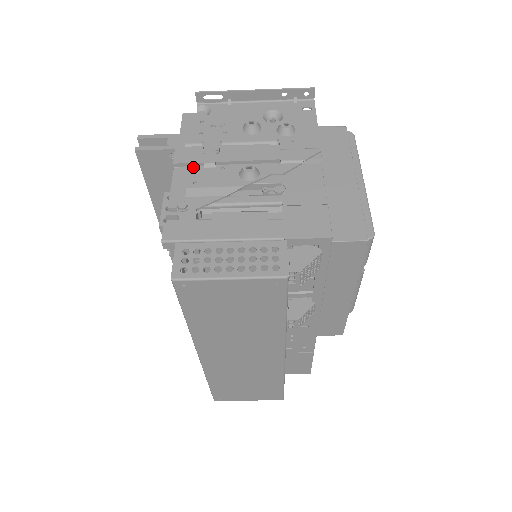
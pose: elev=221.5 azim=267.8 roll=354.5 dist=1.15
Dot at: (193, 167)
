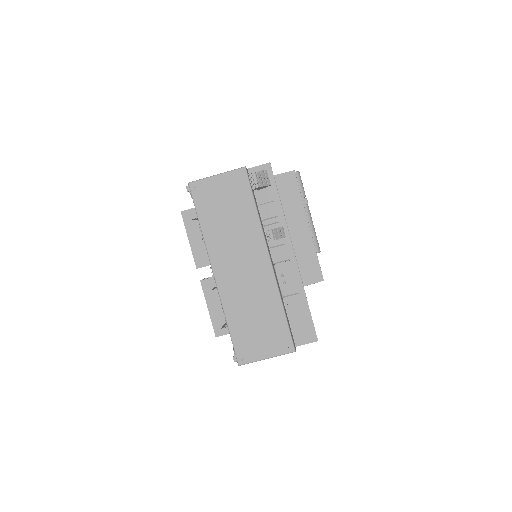
Dot at: occluded
